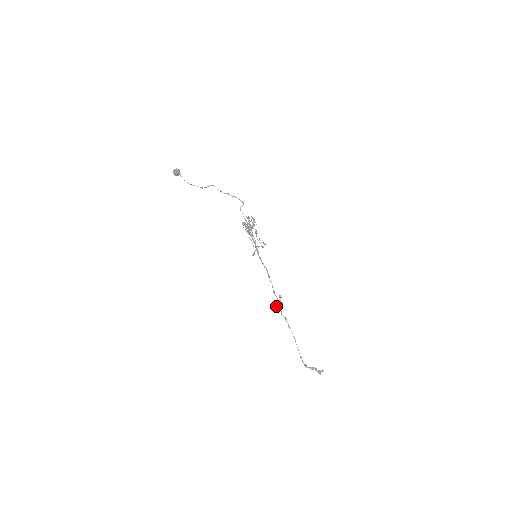
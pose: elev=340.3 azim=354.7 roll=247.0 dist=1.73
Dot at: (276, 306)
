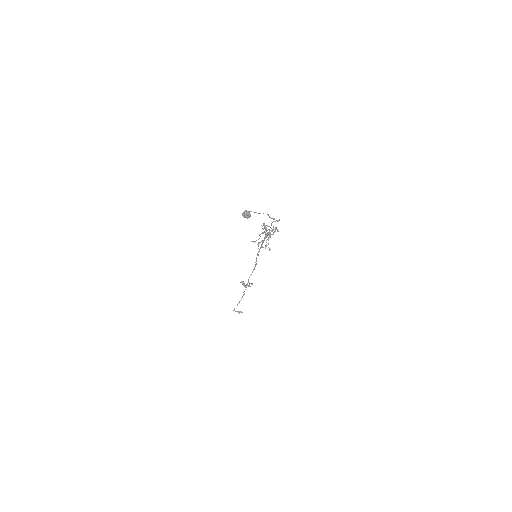
Dot at: (244, 286)
